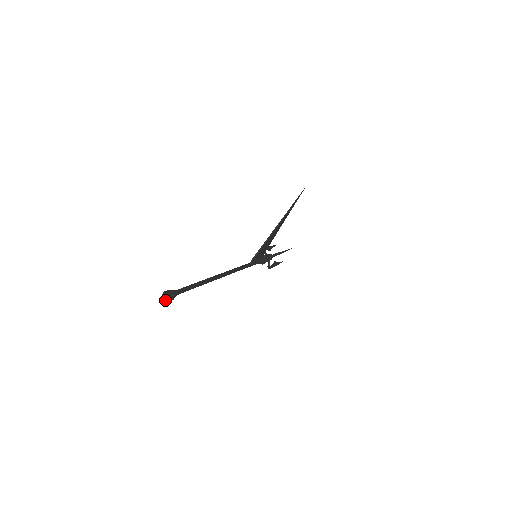
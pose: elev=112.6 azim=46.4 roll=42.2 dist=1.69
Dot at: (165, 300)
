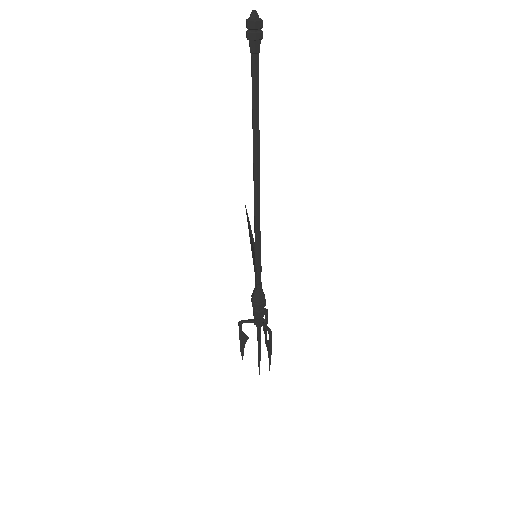
Dot at: (257, 19)
